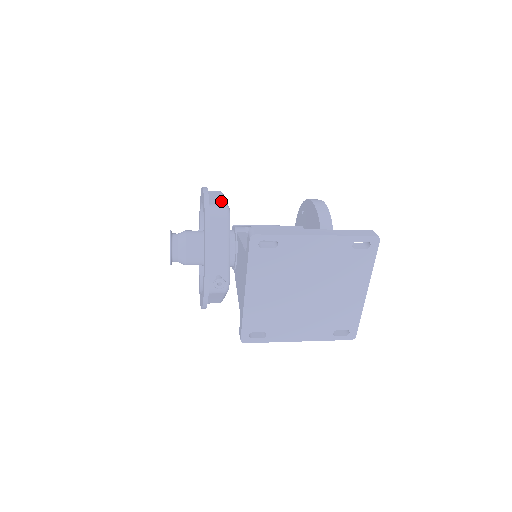
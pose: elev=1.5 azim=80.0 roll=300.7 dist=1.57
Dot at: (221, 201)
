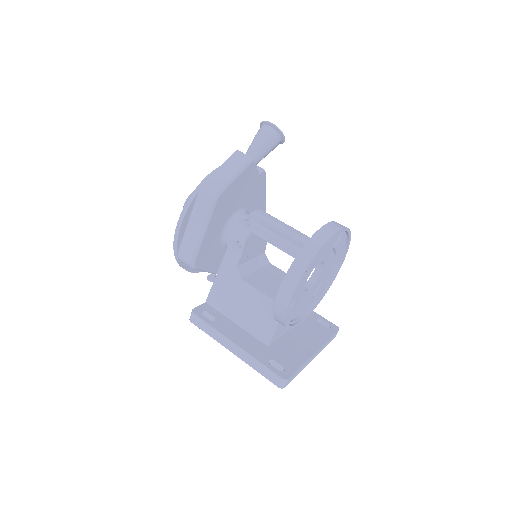
Dot at: (193, 244)
